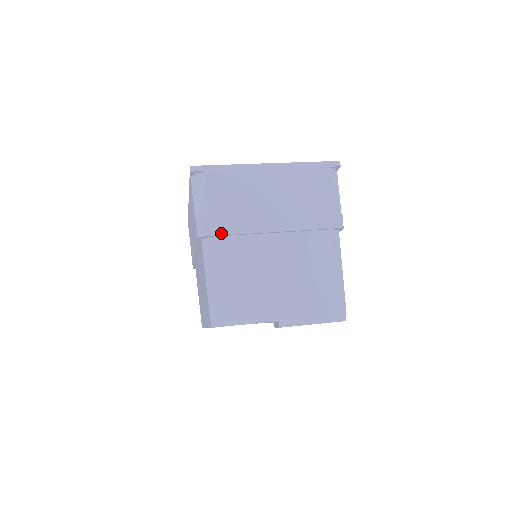
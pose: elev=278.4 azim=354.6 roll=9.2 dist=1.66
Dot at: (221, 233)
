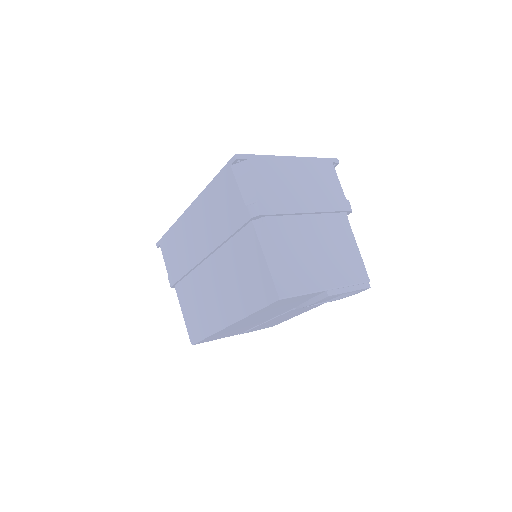
Dot at: (272, 213)
